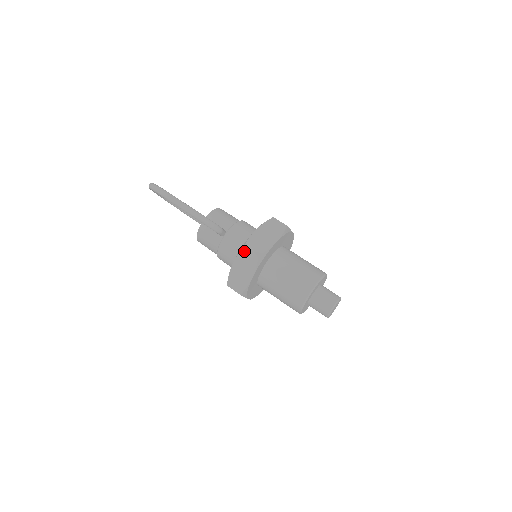
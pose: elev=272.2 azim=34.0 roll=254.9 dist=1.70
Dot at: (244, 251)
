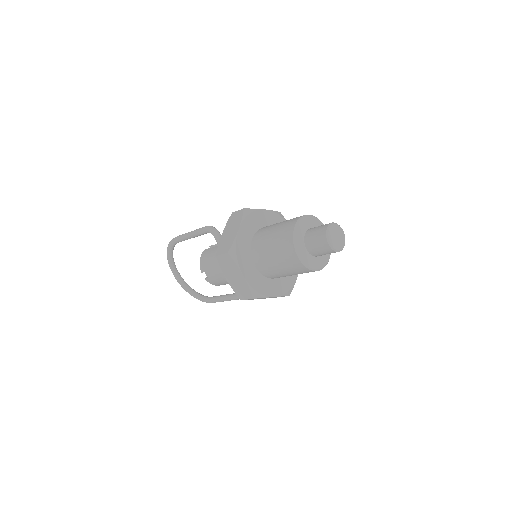
Dot at: (232, 216)
